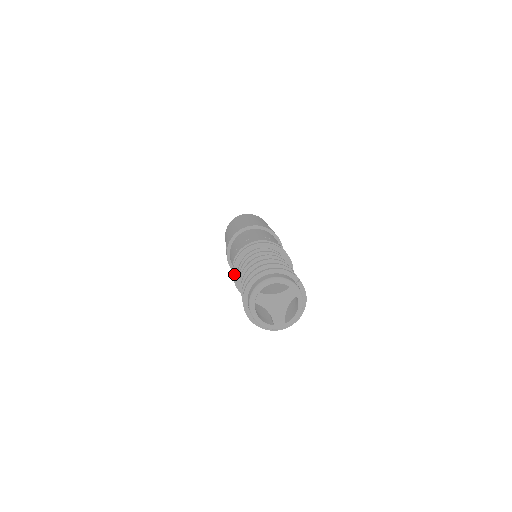
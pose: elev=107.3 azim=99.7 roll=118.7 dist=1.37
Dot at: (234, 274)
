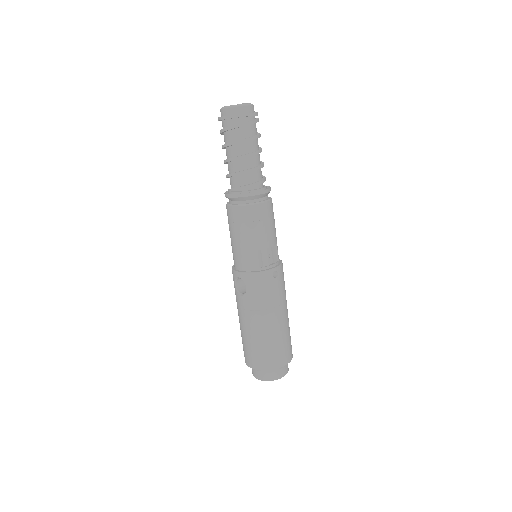
Dot at: (229, 194)
